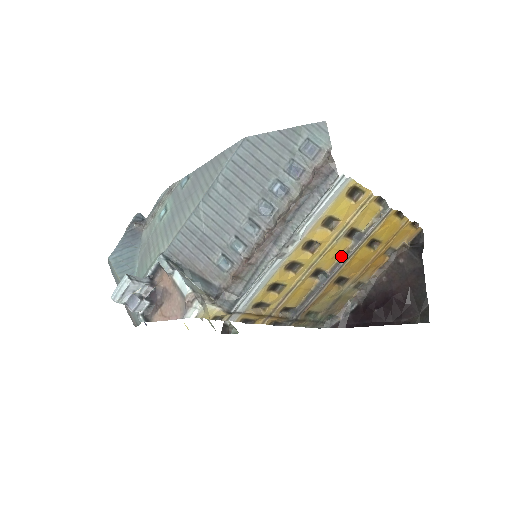
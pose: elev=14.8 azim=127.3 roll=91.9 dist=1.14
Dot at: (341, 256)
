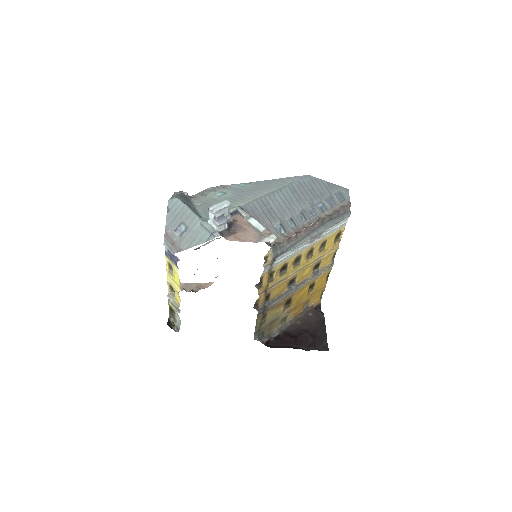
Dot at: (304, 280)
